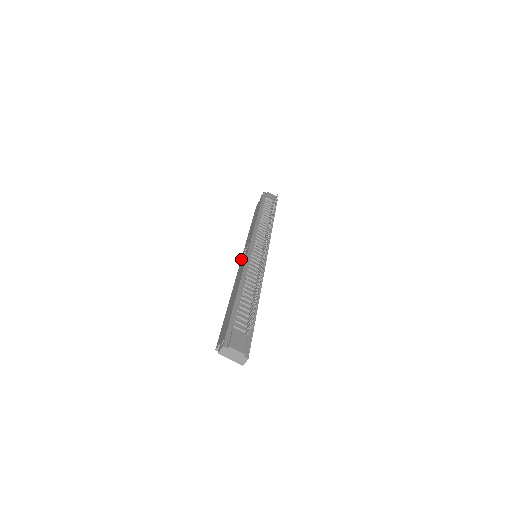
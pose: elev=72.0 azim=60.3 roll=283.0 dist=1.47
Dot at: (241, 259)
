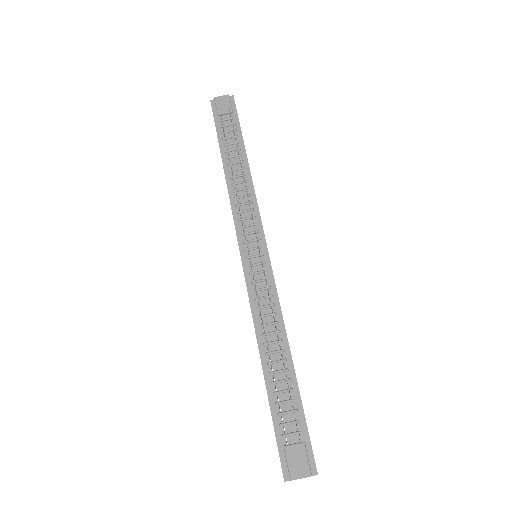
Dot at: occluded
